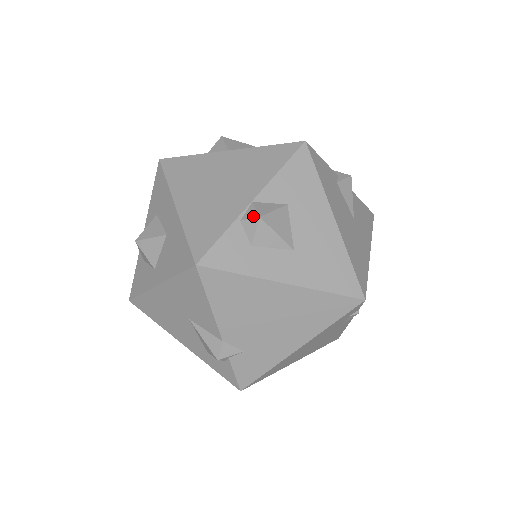
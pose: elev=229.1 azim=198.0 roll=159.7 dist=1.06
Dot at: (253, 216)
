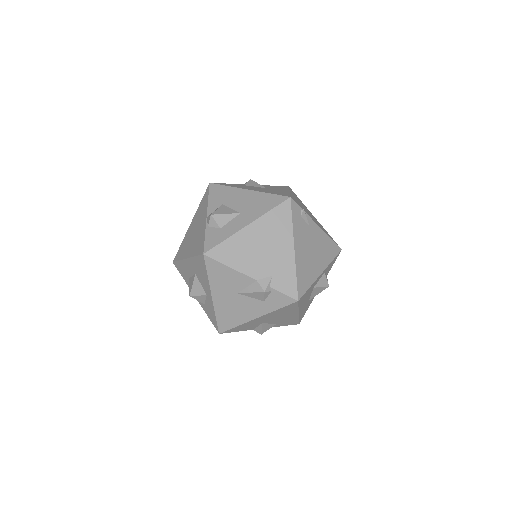
Dot at: (209, 218)
